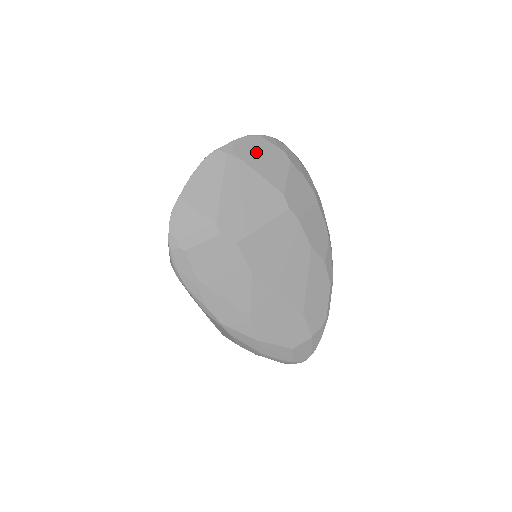
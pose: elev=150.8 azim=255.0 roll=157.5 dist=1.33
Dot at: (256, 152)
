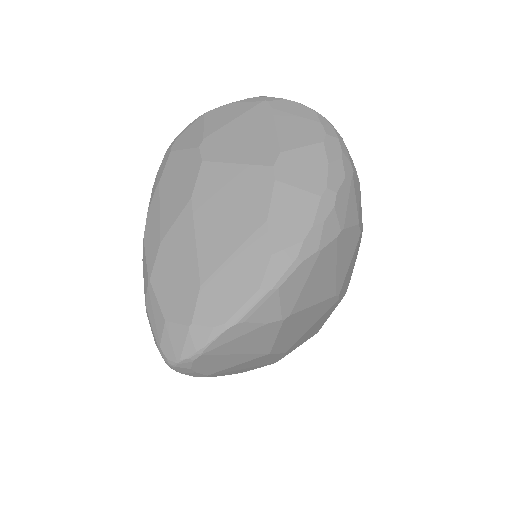
Dot at: (294, 114)
